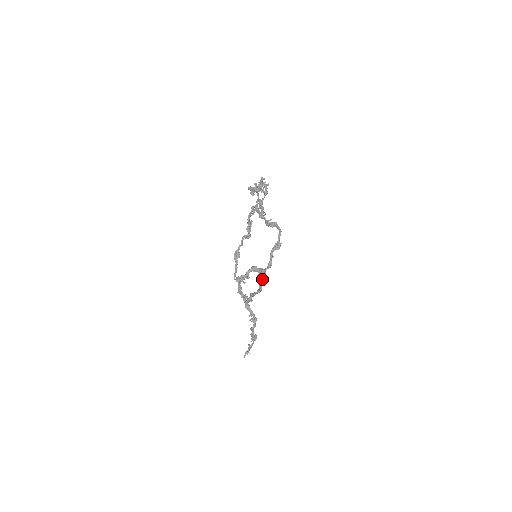
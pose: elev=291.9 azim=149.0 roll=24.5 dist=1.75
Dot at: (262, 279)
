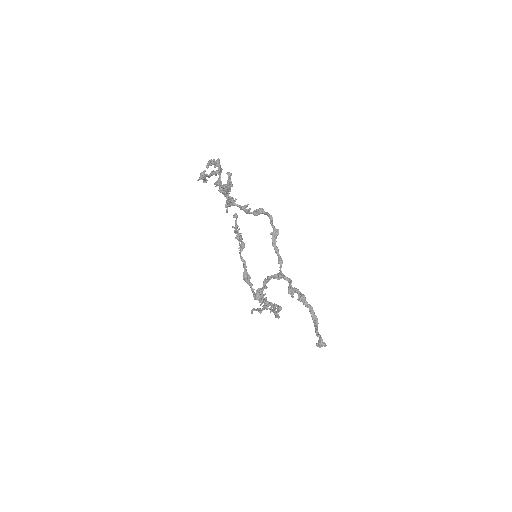
Dot at: (306, 302)
